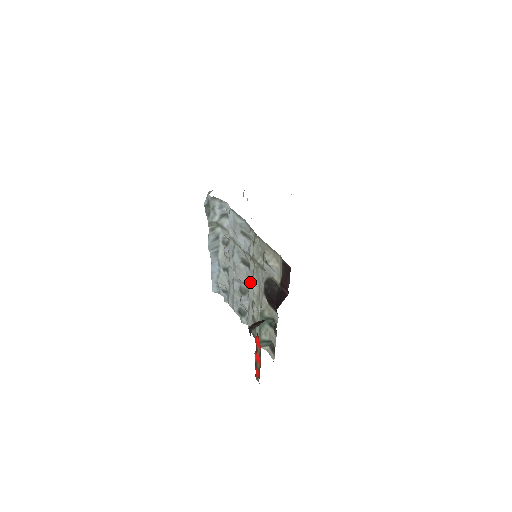
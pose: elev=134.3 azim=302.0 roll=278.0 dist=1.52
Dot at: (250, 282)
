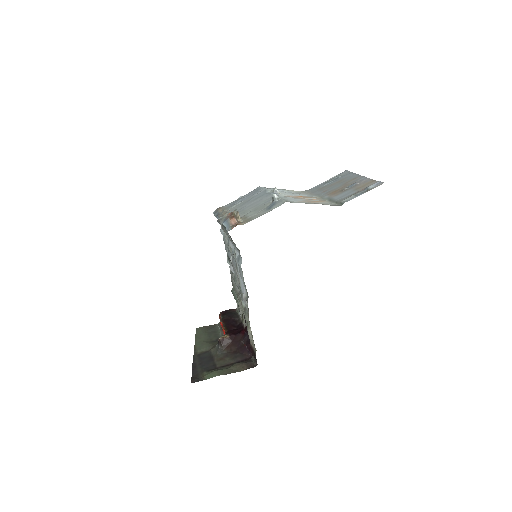
Dot at: occluded
